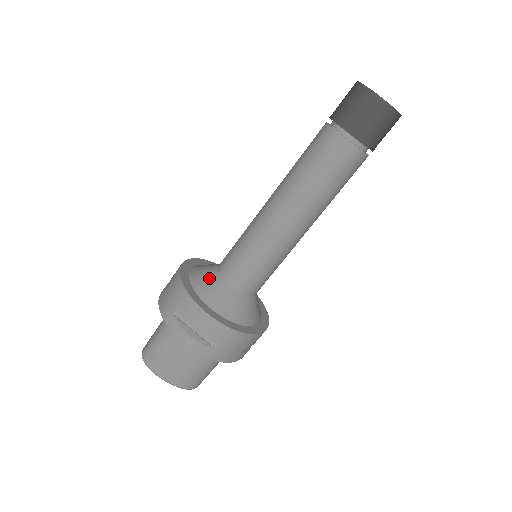
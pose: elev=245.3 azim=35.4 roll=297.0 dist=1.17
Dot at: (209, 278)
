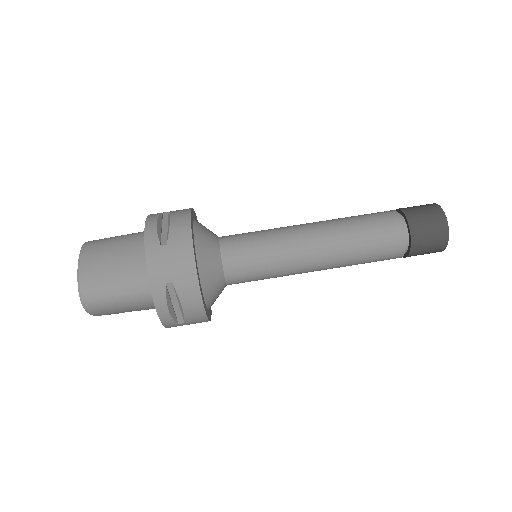
Dot at: occluded
